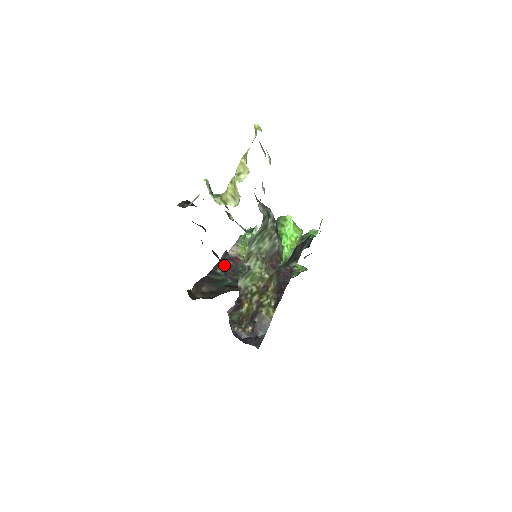
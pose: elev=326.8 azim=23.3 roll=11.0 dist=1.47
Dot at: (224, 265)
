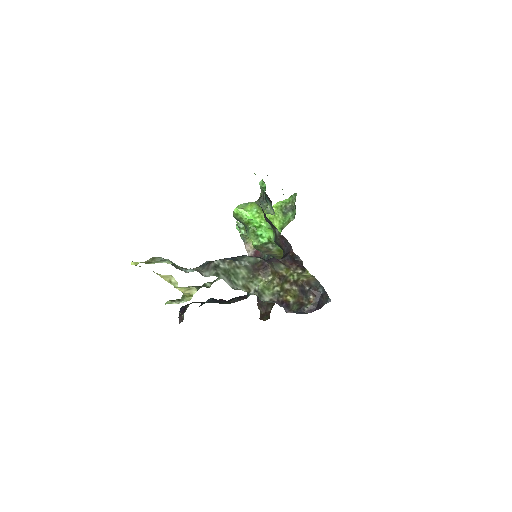
Dot at: occluded
